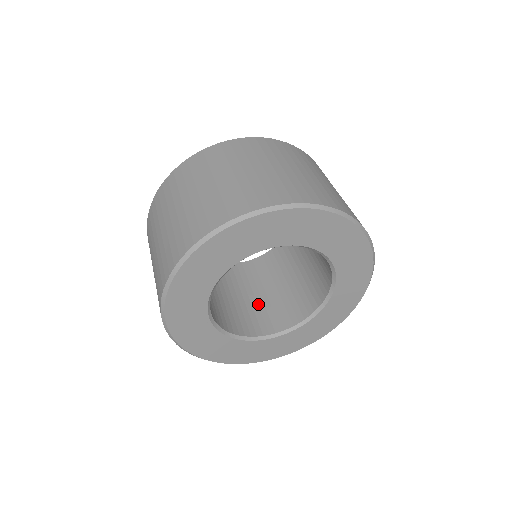
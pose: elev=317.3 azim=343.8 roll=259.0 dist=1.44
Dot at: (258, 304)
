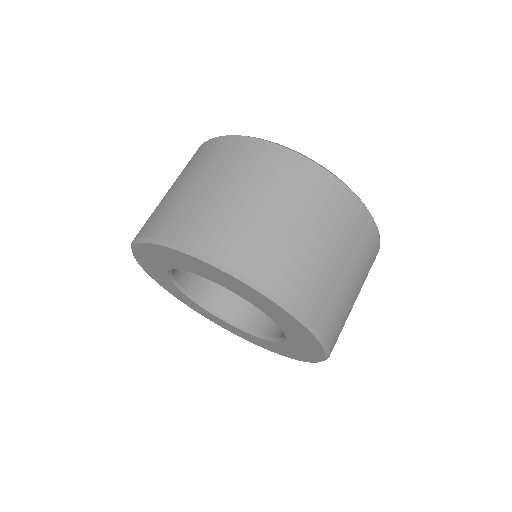
Dot at: occluded
